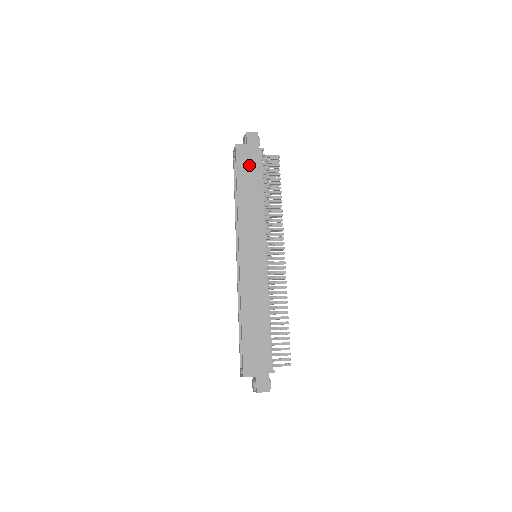
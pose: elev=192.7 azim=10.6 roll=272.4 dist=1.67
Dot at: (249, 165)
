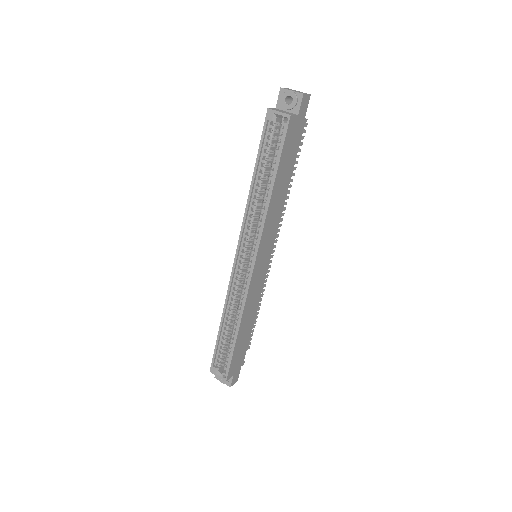
Dot at: (291, 147)
